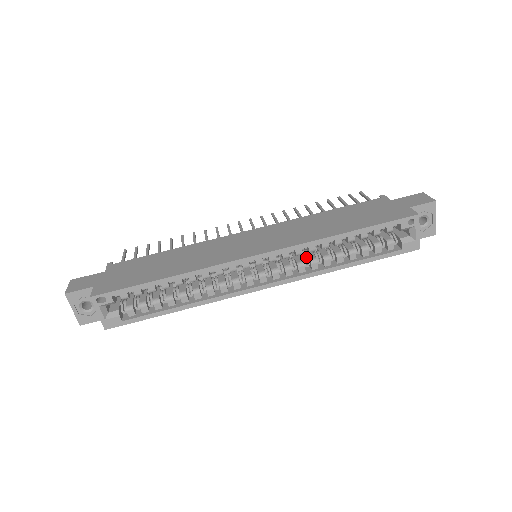
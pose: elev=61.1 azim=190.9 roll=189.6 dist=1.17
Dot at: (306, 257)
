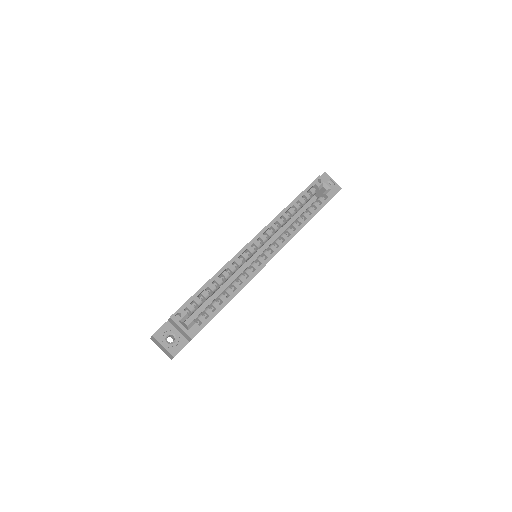
Dot at: occluded
